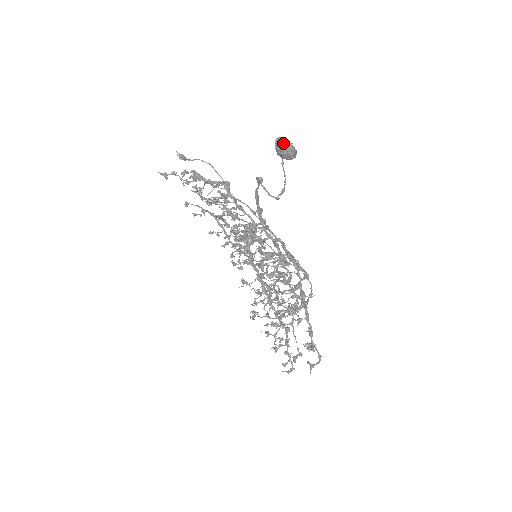
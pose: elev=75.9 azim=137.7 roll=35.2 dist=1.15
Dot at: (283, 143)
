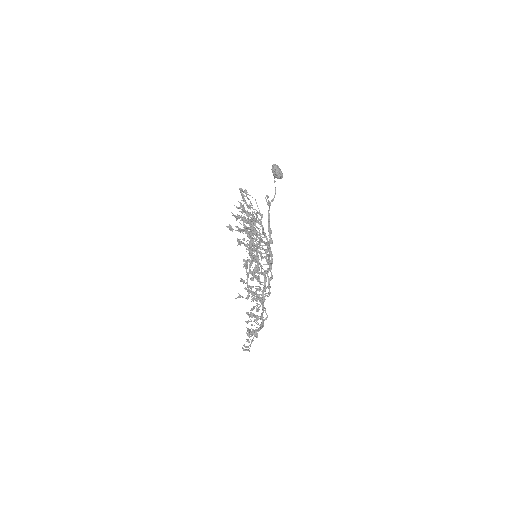
Dot at: (275, 165)
